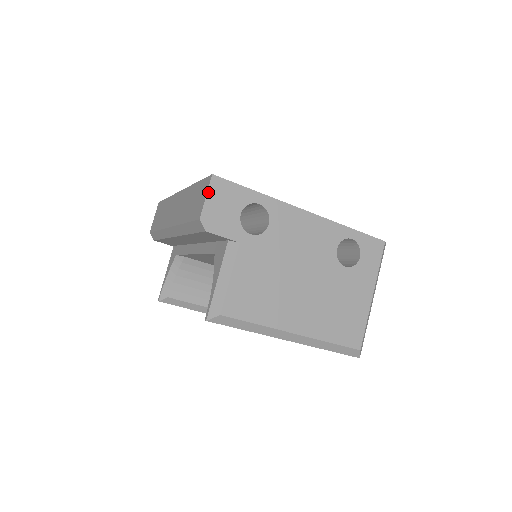
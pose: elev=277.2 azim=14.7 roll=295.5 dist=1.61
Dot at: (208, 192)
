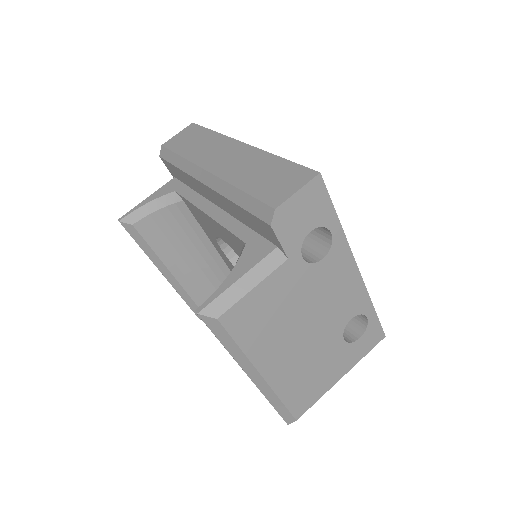
Dot at: (303, 187)
